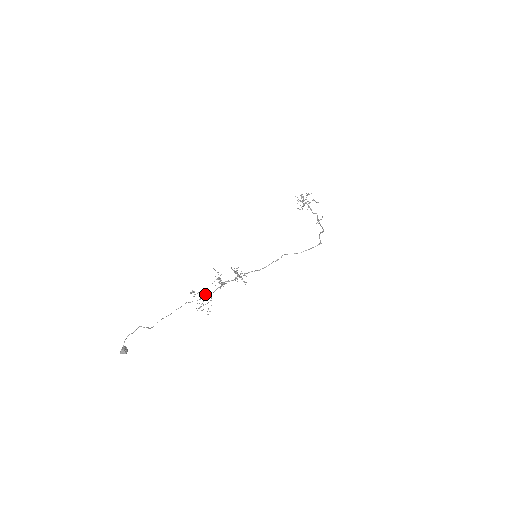
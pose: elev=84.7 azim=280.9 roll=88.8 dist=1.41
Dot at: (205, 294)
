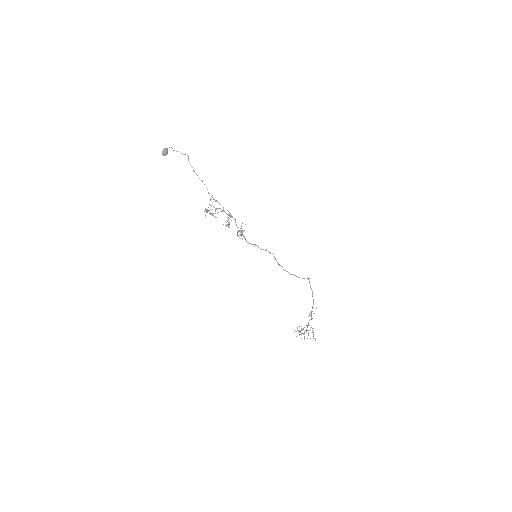
Dot at: occluded
